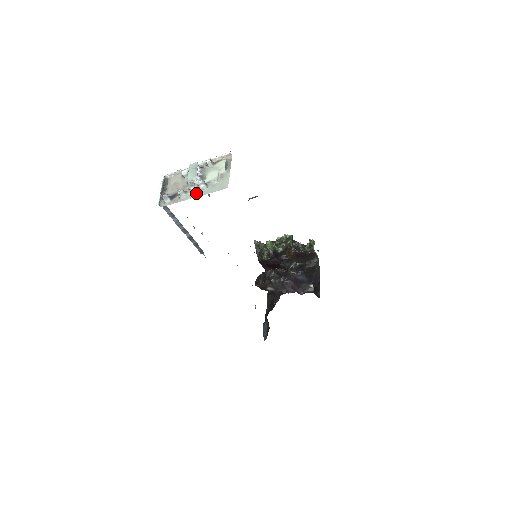
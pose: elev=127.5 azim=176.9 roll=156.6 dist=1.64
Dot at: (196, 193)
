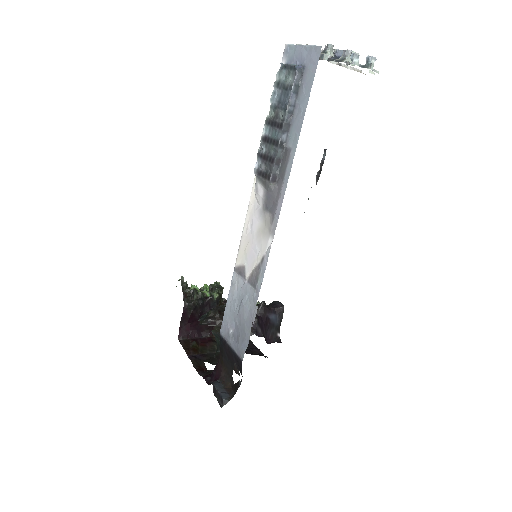
Dot at: (363, 66)
